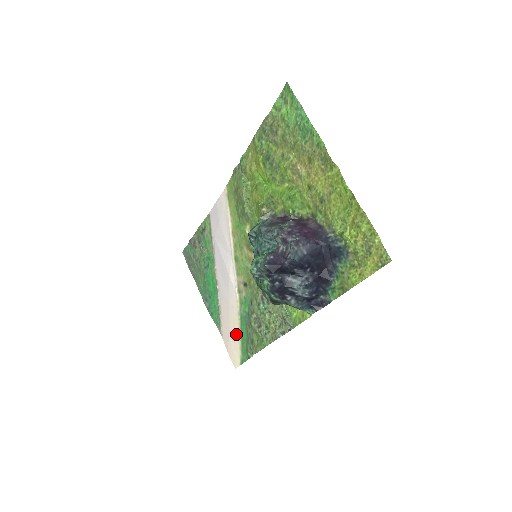
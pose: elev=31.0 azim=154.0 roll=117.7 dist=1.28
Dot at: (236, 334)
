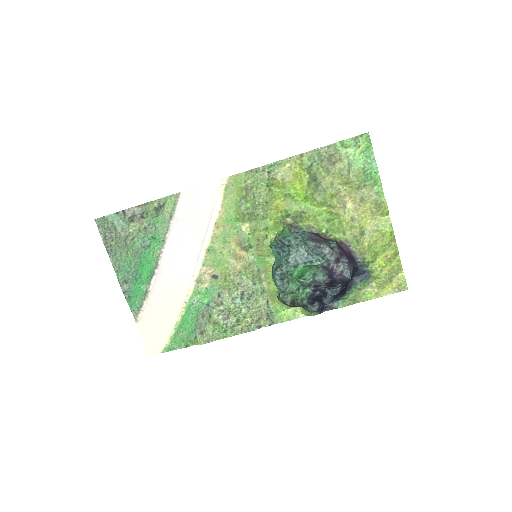
Dot at: (169, 322)
